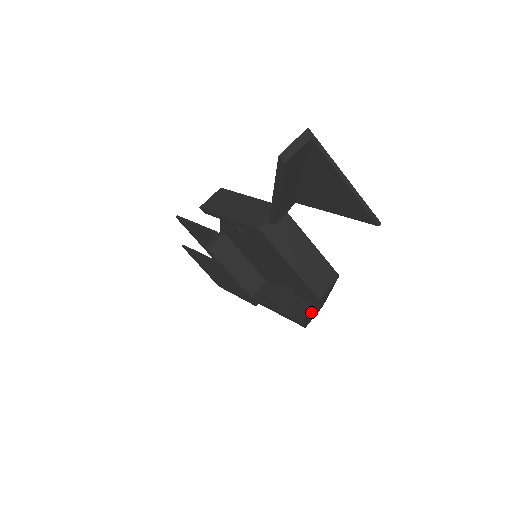
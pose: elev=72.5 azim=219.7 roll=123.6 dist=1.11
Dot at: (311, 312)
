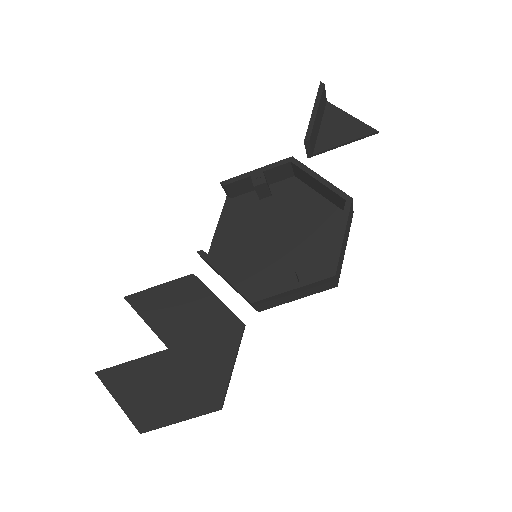
Dot at: (343, 230)
